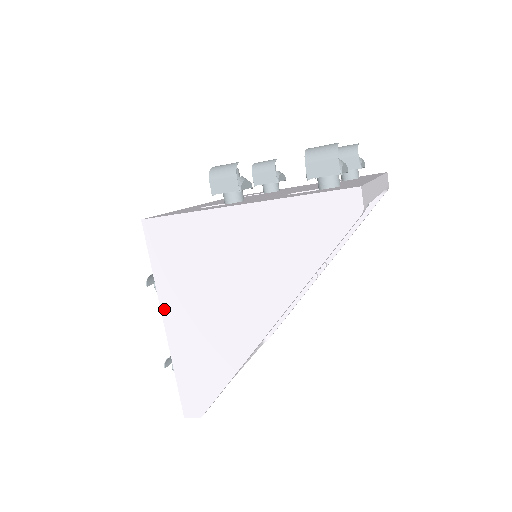
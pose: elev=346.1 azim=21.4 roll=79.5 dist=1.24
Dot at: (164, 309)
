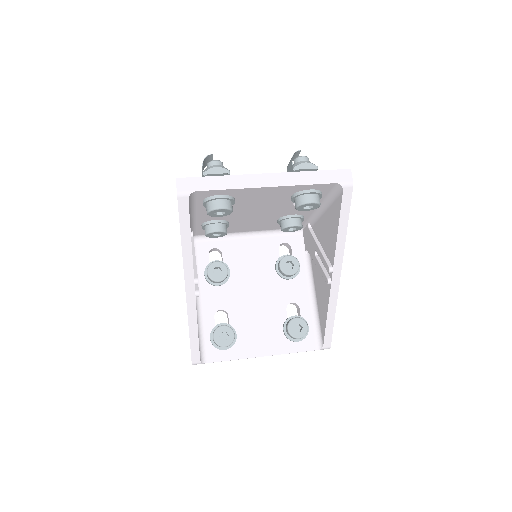
Dot at: occluded
